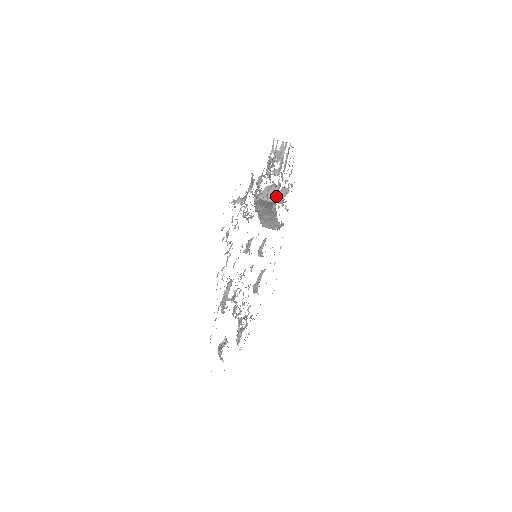
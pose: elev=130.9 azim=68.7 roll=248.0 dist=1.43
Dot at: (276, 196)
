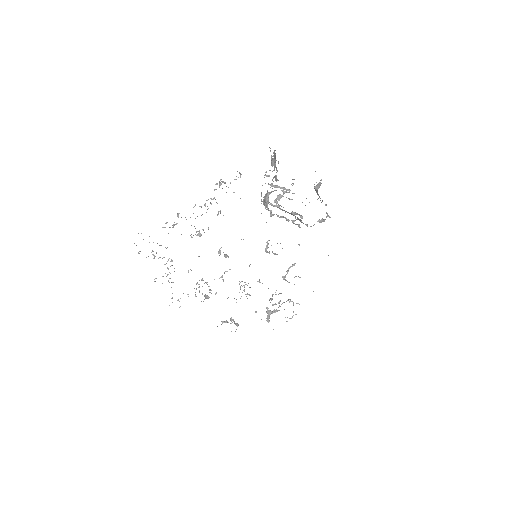
Dot at: occluded
